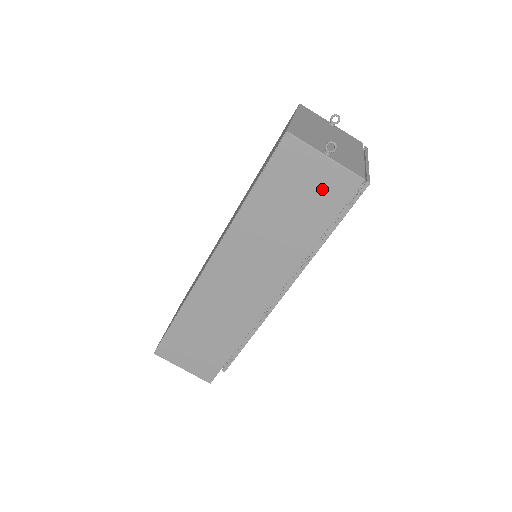
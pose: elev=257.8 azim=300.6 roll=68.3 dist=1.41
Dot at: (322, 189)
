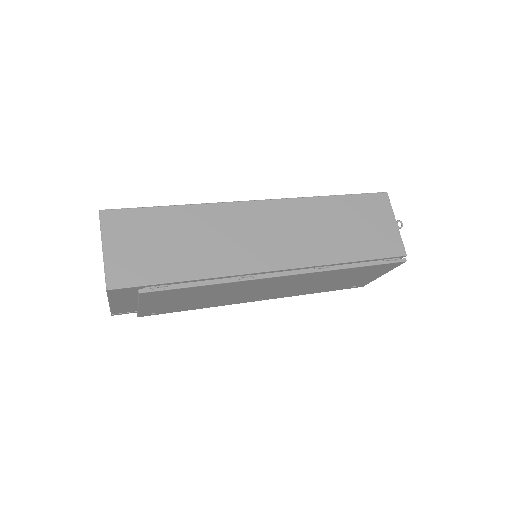
Dot at: (379, 236)
